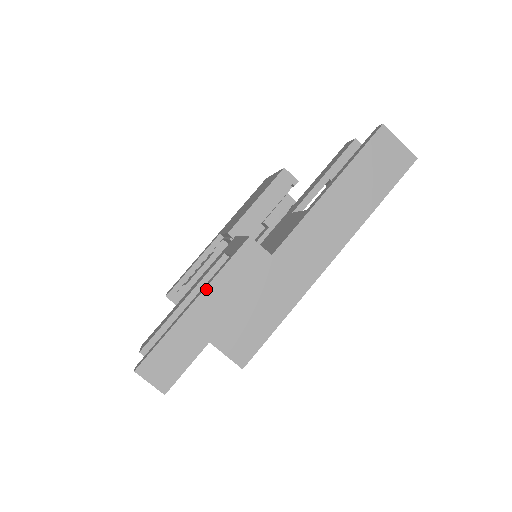
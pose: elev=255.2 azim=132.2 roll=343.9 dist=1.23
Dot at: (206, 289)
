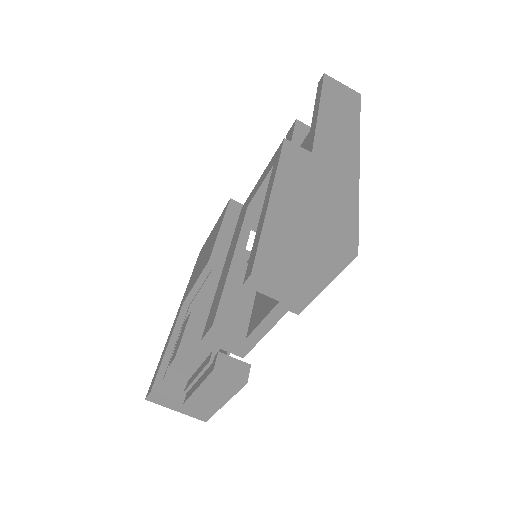
Dot at: (275, 182)
